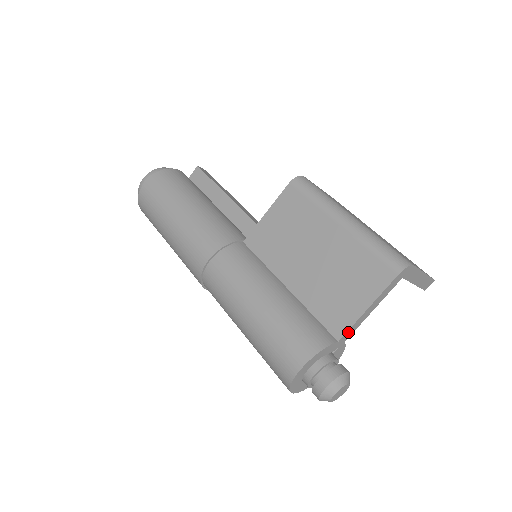
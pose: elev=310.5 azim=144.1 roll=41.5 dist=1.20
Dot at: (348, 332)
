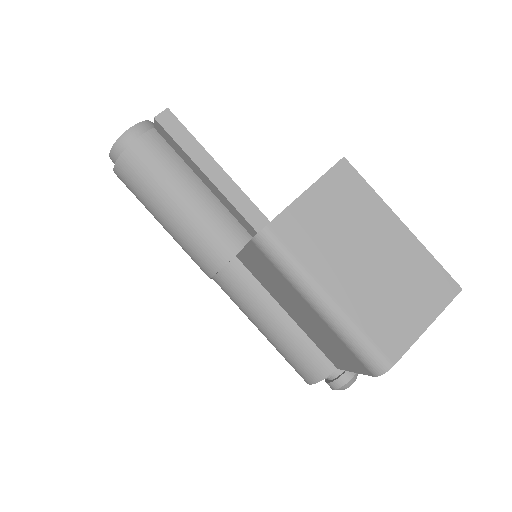
Dot at: occluded
